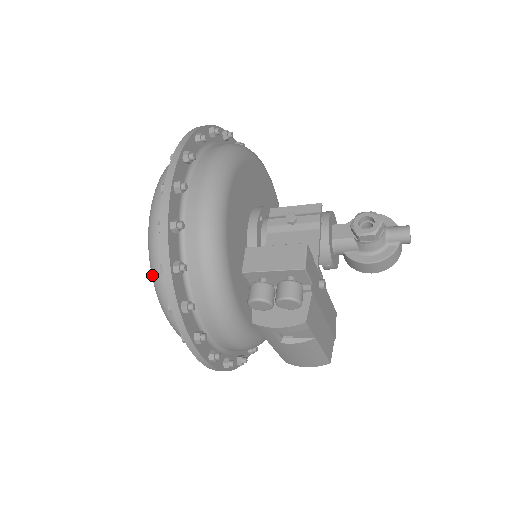
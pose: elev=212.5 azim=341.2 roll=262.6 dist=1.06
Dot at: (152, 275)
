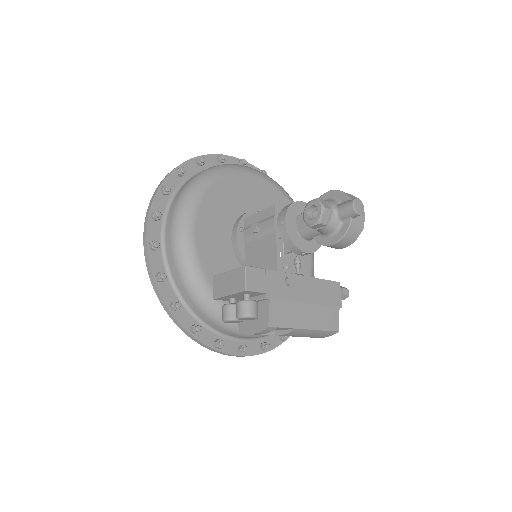
Dot at: occluded
